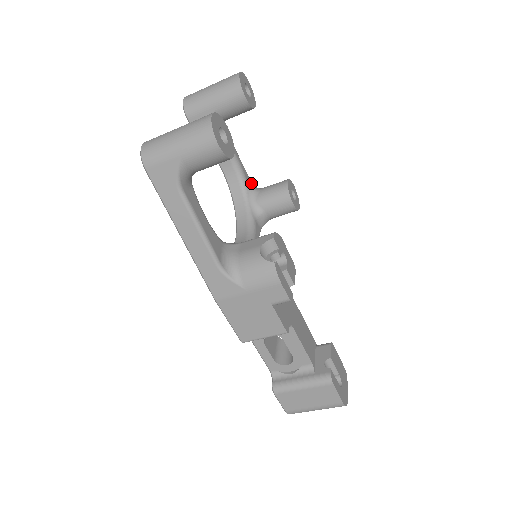
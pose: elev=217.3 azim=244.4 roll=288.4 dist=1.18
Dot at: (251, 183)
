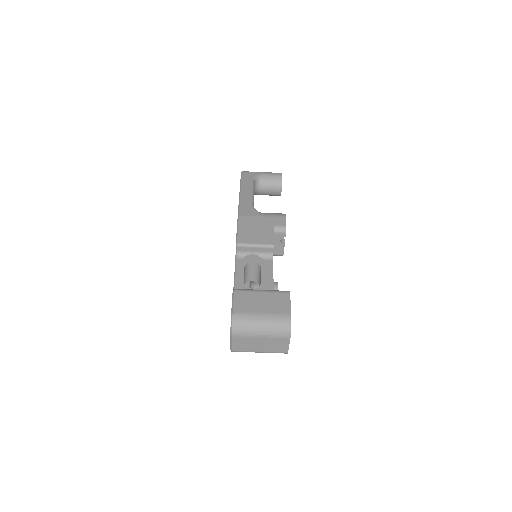
Dot at: occluded
